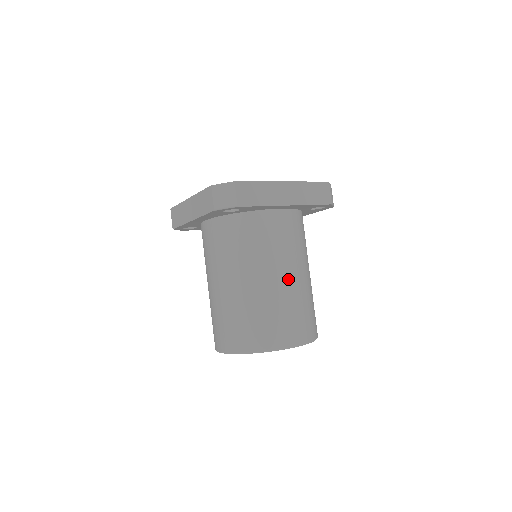
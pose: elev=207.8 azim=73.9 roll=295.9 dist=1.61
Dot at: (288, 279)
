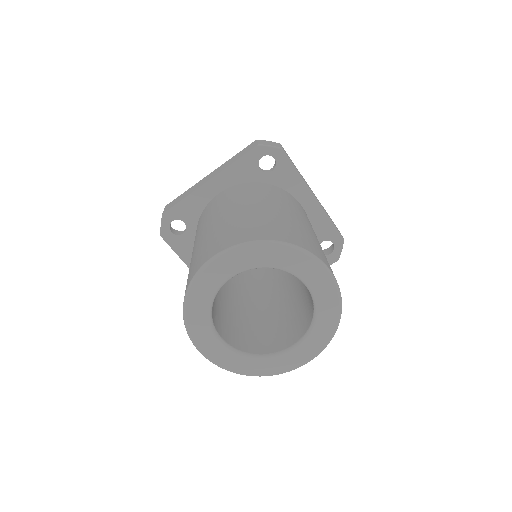
Dot at: (314, 234)
